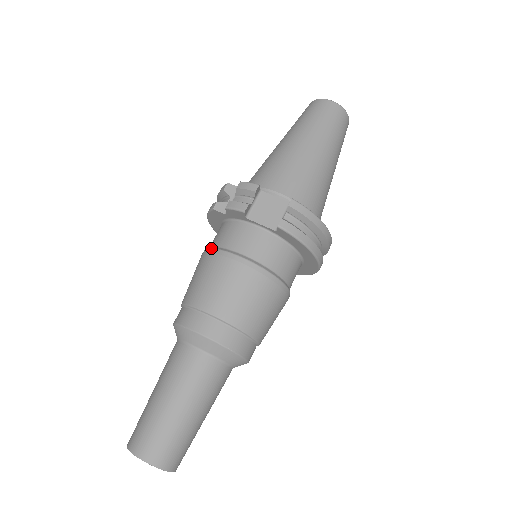
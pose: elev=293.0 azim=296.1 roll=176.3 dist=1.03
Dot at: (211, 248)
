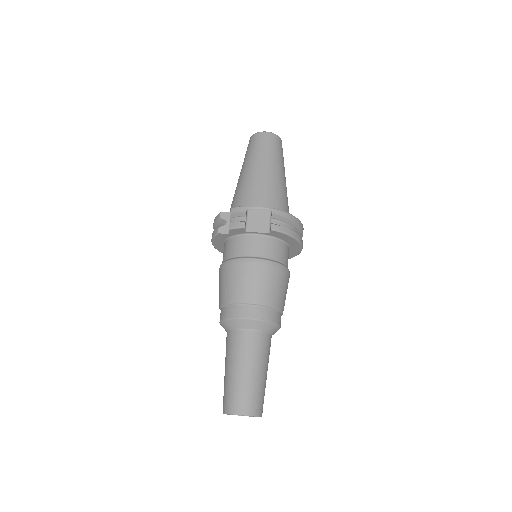
Dot at: (228, 260)
